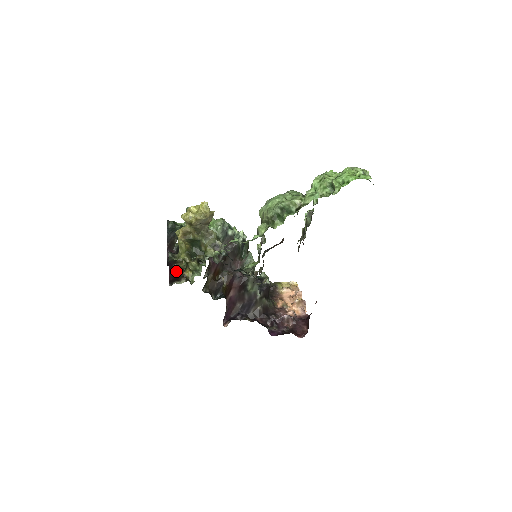
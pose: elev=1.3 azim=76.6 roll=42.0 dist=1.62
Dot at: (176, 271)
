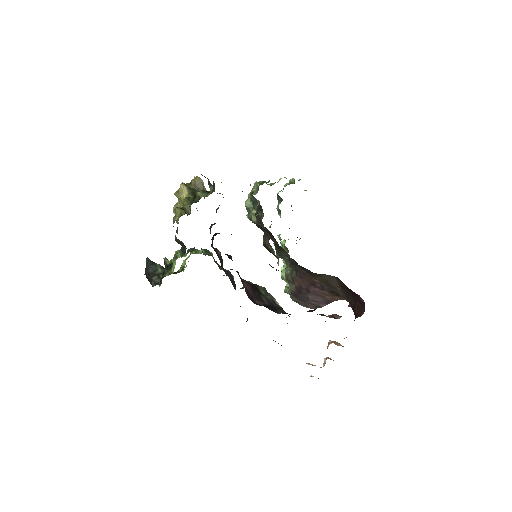
Dot at: occluded
